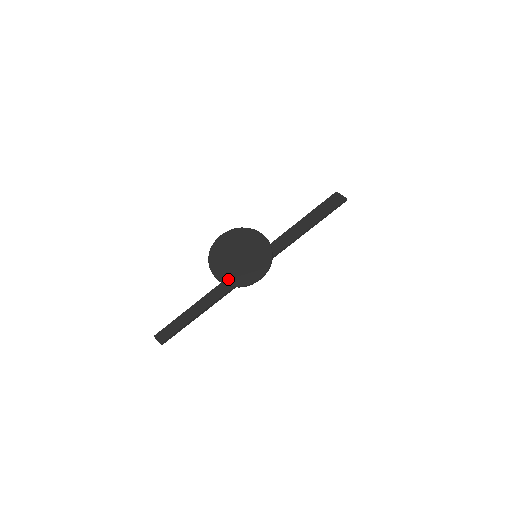
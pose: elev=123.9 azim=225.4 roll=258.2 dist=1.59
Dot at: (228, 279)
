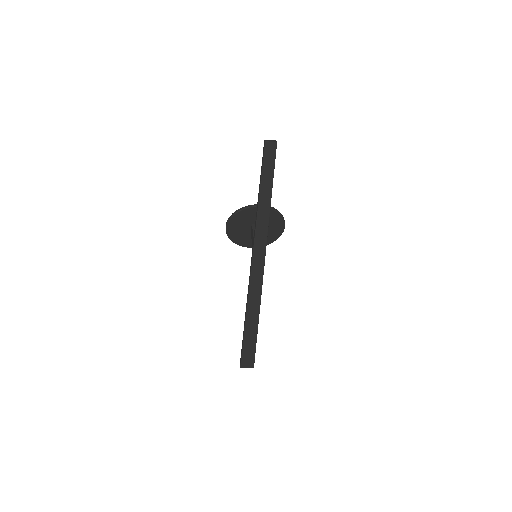
Dot at: occluded
